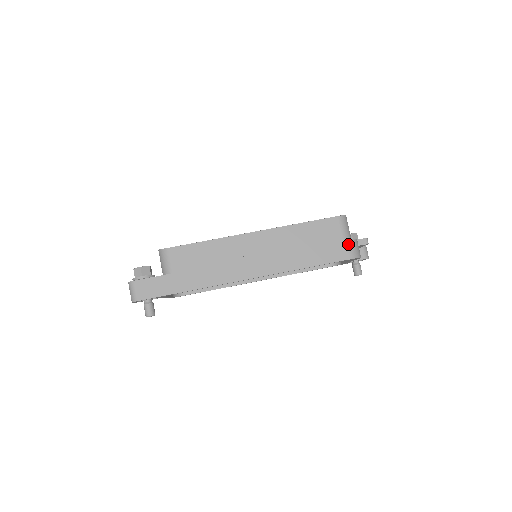
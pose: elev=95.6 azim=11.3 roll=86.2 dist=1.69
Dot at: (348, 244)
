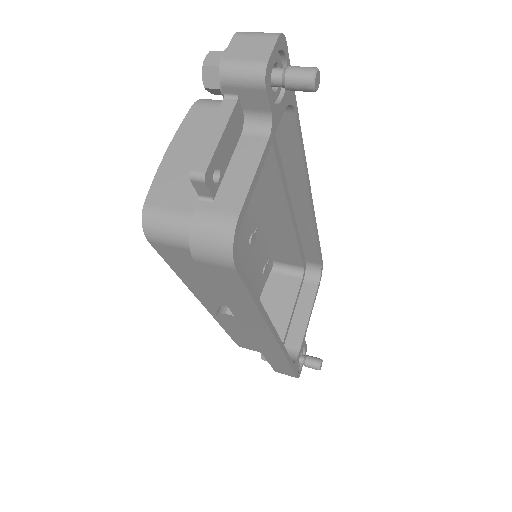
Dot at: occluded
